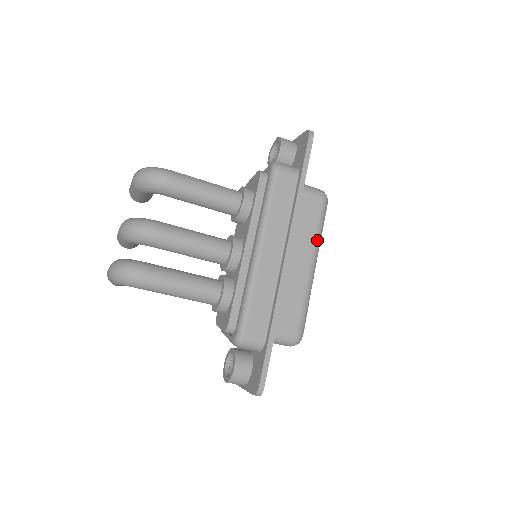
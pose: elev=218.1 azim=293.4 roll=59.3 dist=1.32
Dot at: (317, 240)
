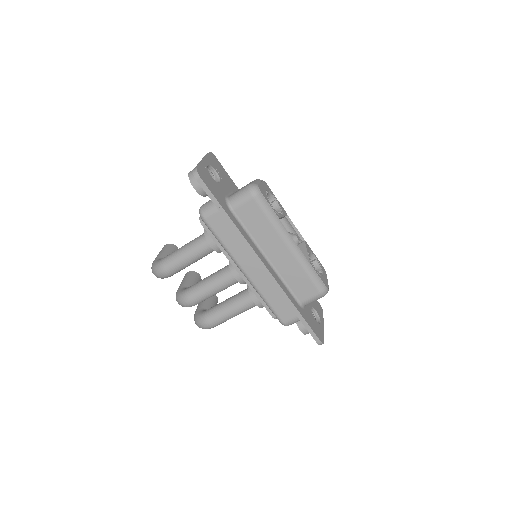
Dot at: (277, 228)
